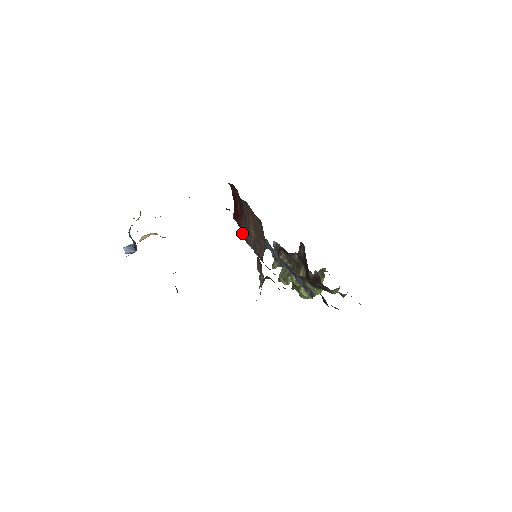
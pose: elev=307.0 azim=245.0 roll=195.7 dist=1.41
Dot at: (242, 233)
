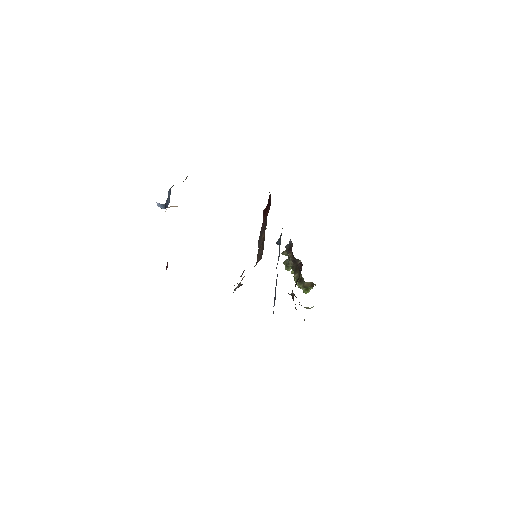
Dot at: occluded
